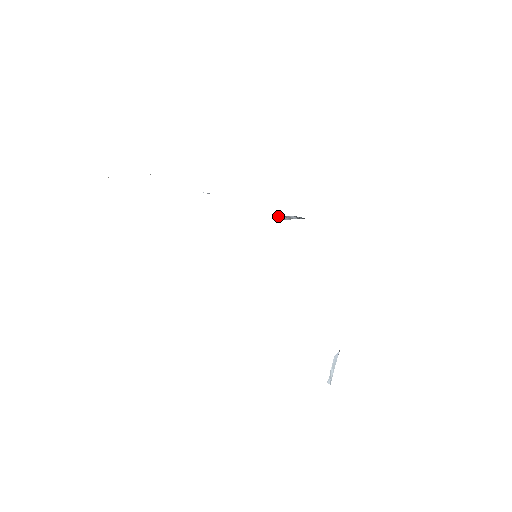
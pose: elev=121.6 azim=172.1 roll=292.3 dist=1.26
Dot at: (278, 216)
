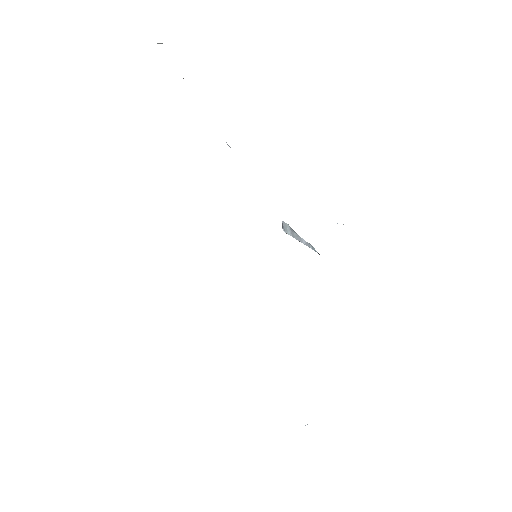
Dot at: (284, 225)
